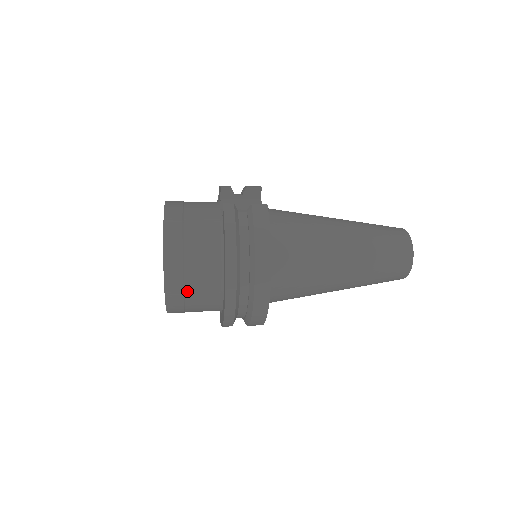
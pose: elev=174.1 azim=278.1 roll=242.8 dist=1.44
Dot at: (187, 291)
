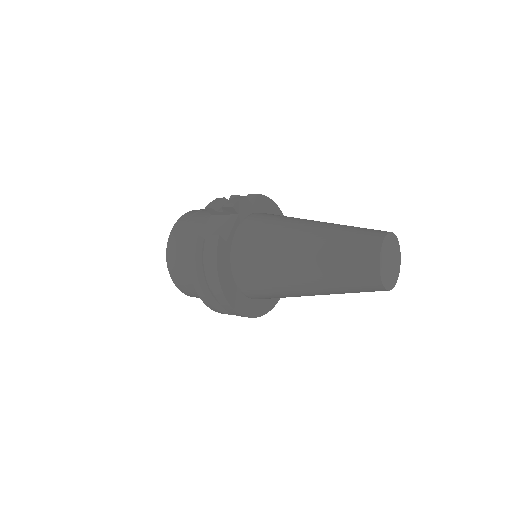
Dot at: (194, 293)
